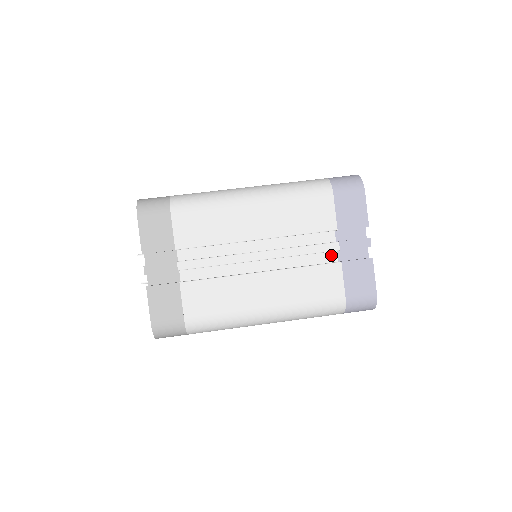
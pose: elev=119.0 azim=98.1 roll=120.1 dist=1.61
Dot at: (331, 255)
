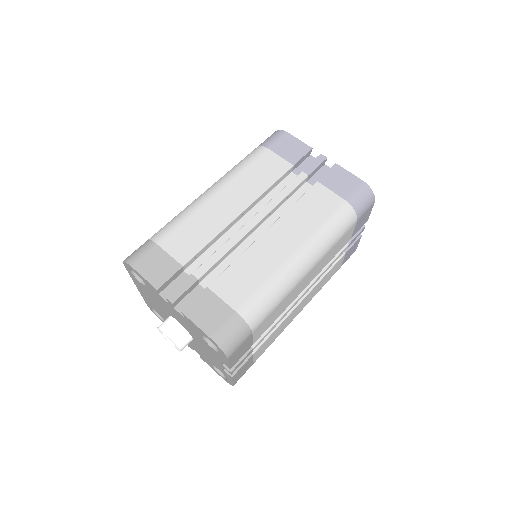
Dot at: (306, 188)
